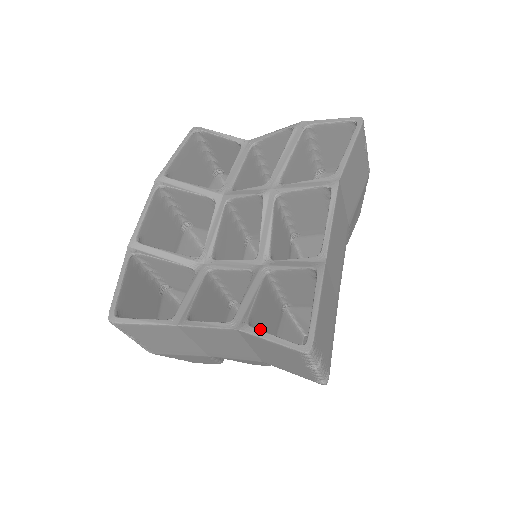
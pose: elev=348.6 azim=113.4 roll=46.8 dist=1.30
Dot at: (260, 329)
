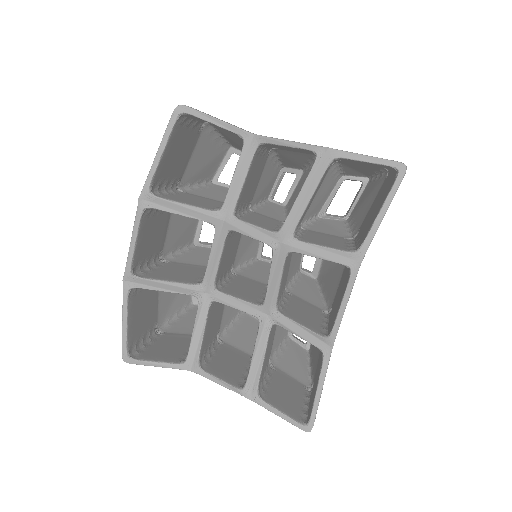
Dot at: (264, 369)
